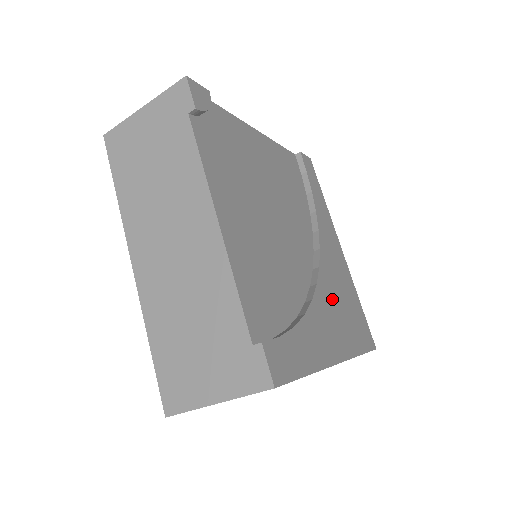
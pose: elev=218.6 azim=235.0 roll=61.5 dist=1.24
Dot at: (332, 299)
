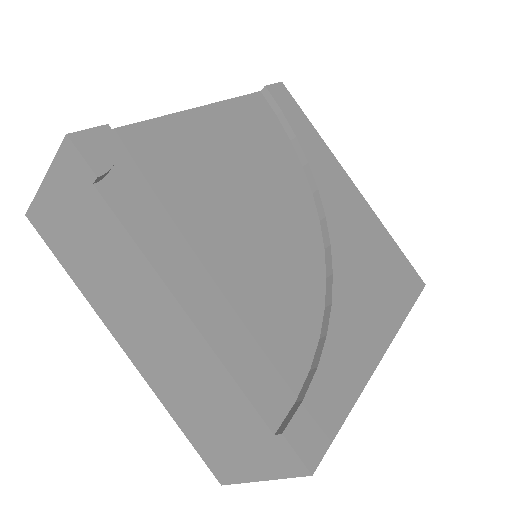
Dot at: (357, 274)
